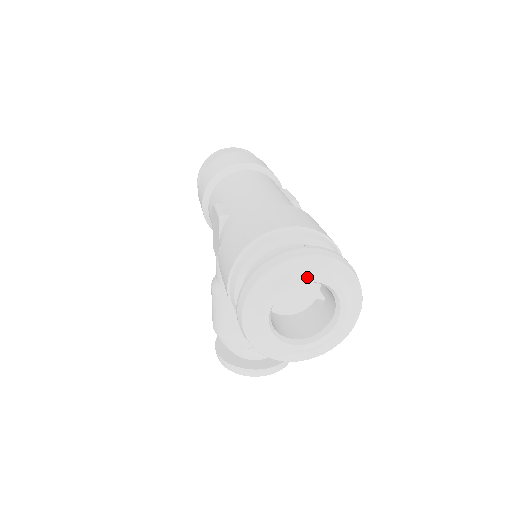
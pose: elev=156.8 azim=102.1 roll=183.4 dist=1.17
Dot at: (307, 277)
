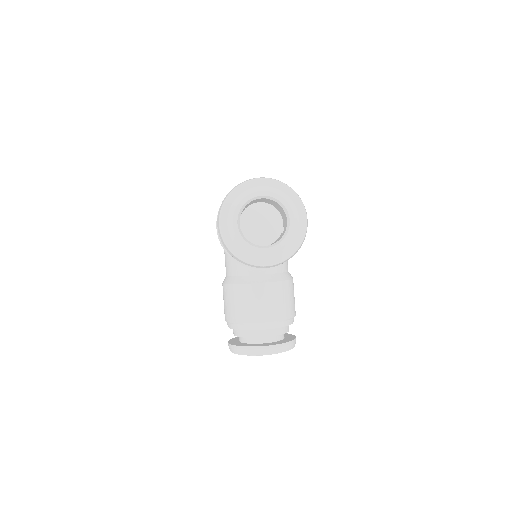
Dot at: (261, 192)
